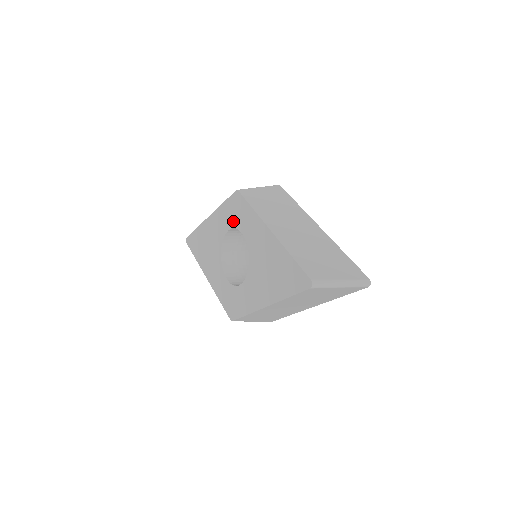
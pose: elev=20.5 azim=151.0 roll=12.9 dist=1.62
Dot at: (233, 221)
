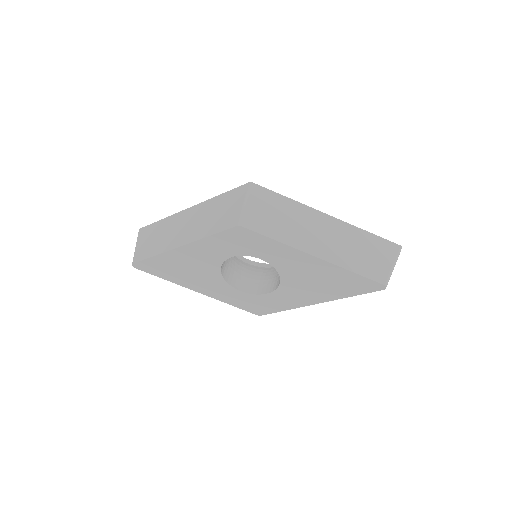
Dot at: (239, 251)
